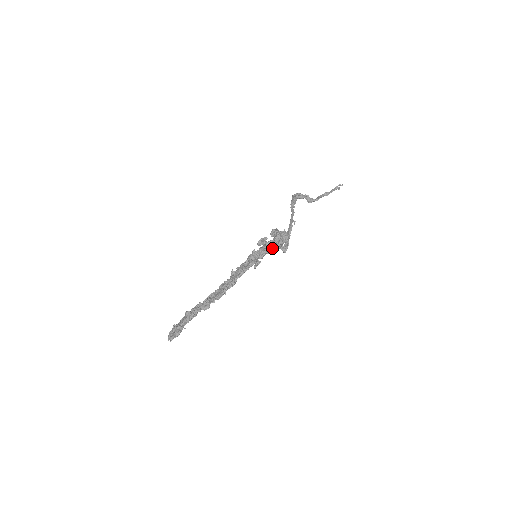
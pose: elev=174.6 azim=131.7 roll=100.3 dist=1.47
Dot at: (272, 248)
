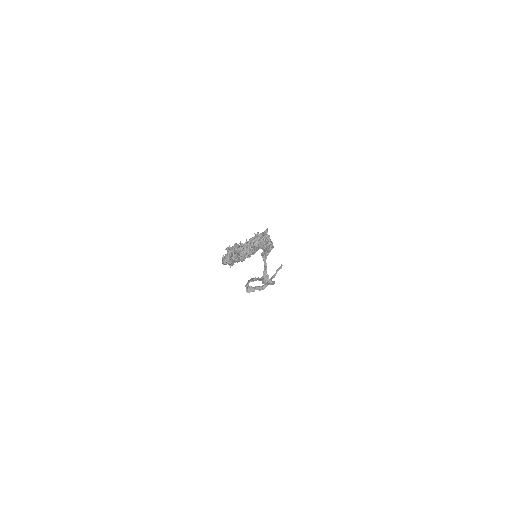
Dot at: (267, 239)
